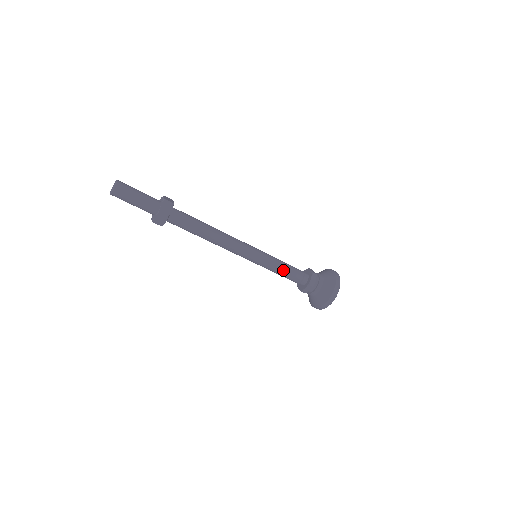
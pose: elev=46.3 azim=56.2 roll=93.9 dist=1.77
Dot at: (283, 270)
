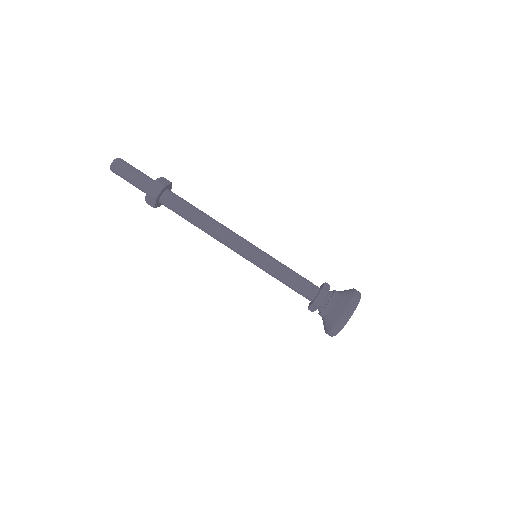
Dot at: (284, 278)
